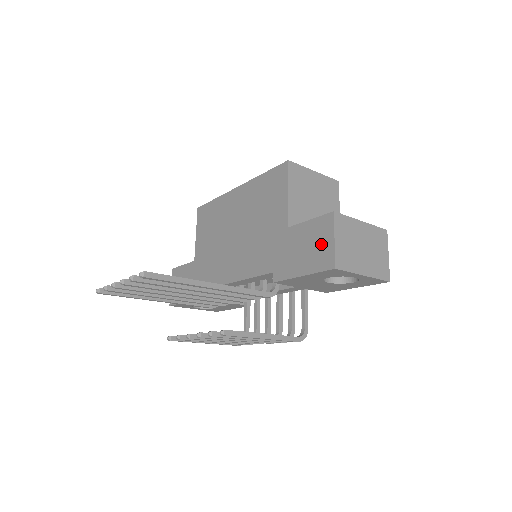
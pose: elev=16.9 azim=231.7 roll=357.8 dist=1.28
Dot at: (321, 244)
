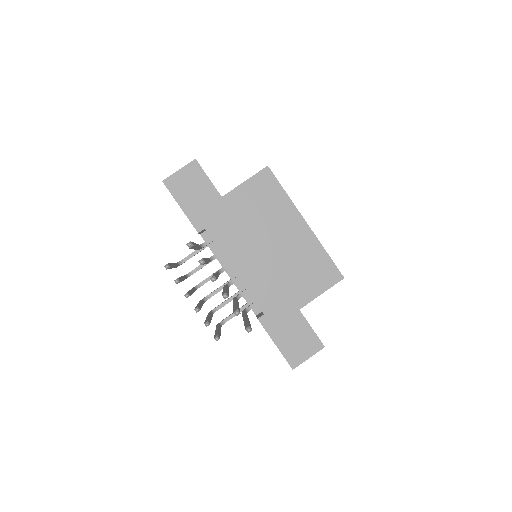
Dot at: (302, 349)
